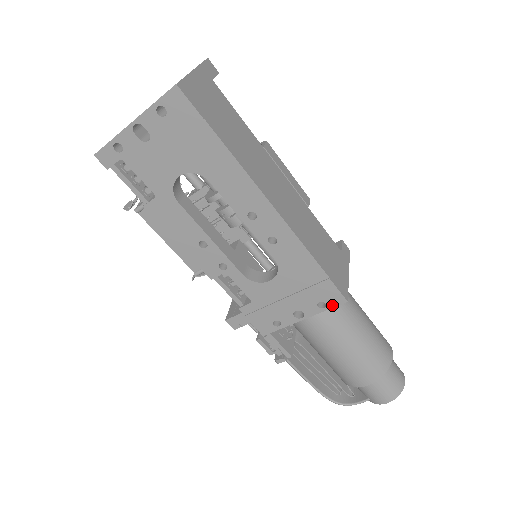
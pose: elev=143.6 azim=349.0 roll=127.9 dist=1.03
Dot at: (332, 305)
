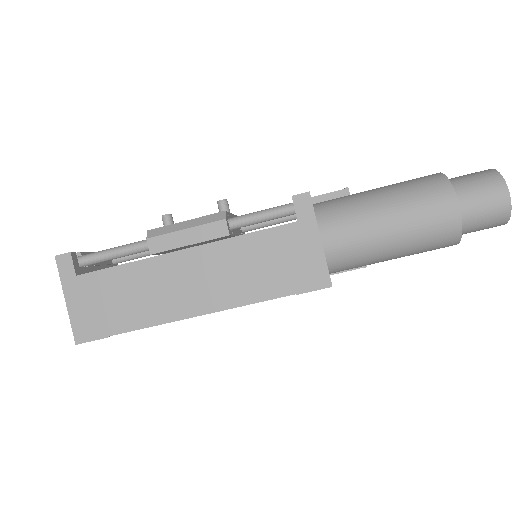
Dot at: occluded
